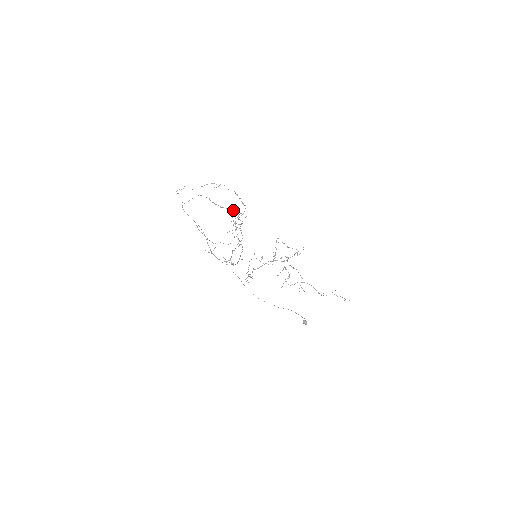
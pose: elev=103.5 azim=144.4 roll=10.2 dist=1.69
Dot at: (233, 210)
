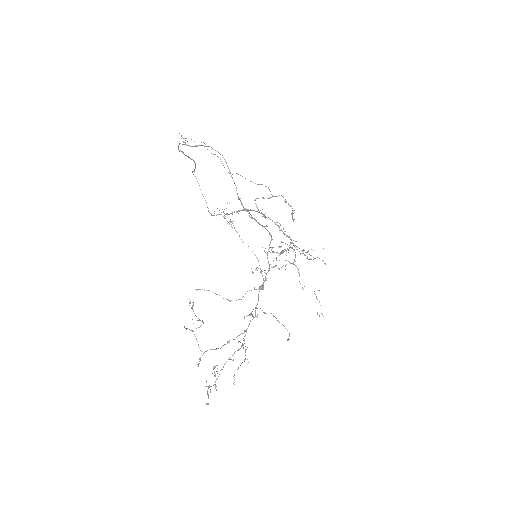
Dot at: (268, 231)
